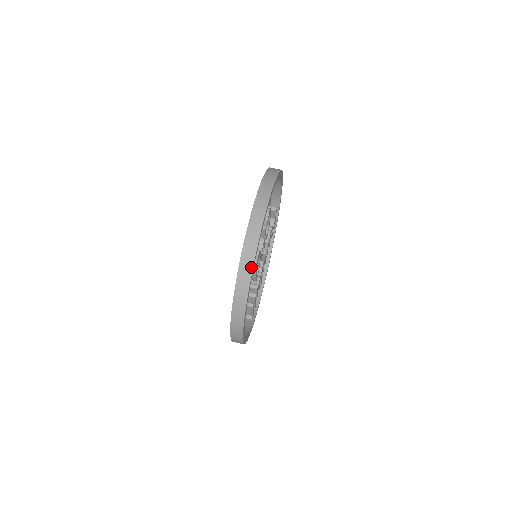
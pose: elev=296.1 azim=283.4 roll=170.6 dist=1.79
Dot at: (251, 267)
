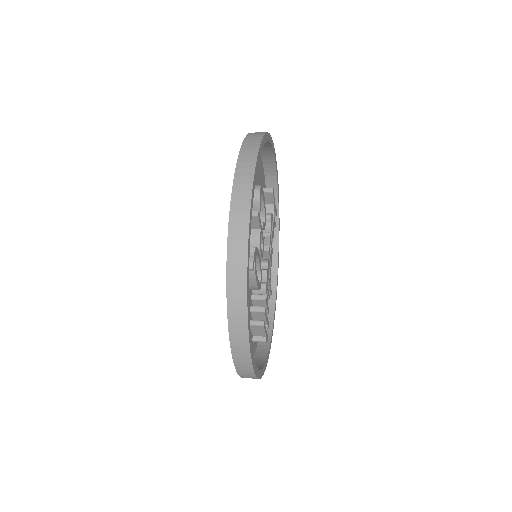
Dot at: (244, 272)
